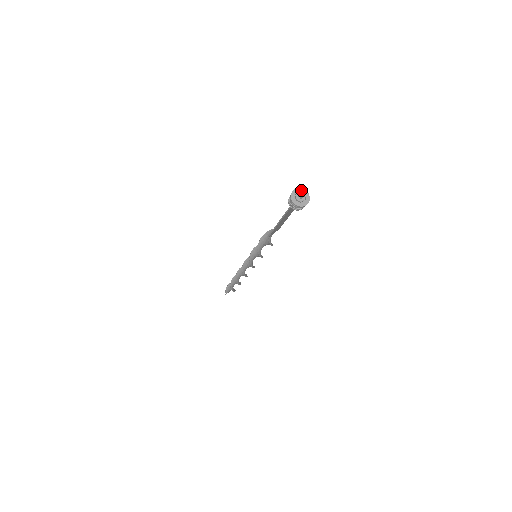
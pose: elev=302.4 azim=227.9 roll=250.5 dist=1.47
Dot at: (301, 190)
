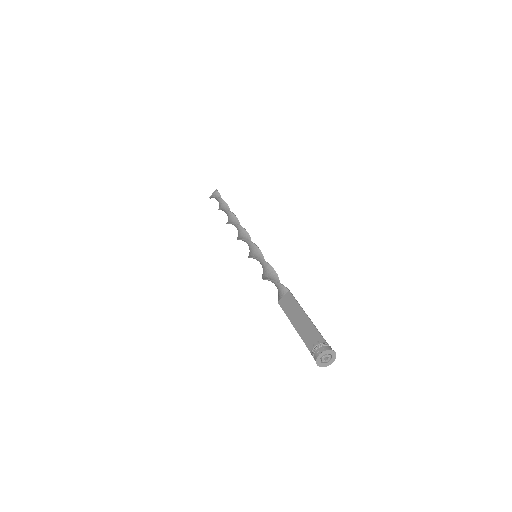
Dot at: (327, 352)
